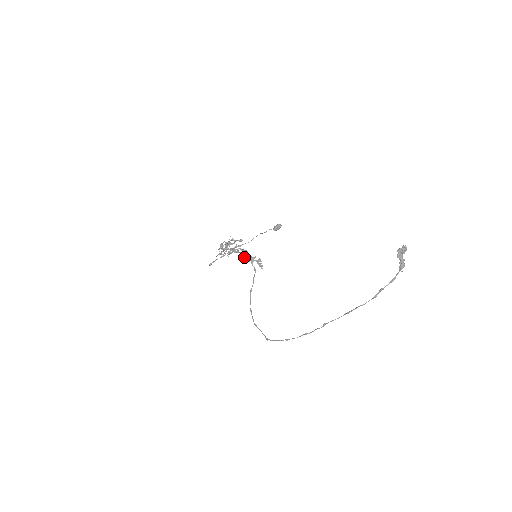
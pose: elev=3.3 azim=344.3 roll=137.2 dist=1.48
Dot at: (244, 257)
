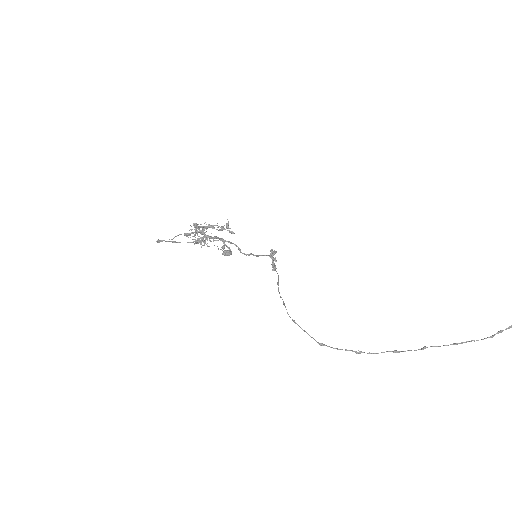
Dot at: occluded
